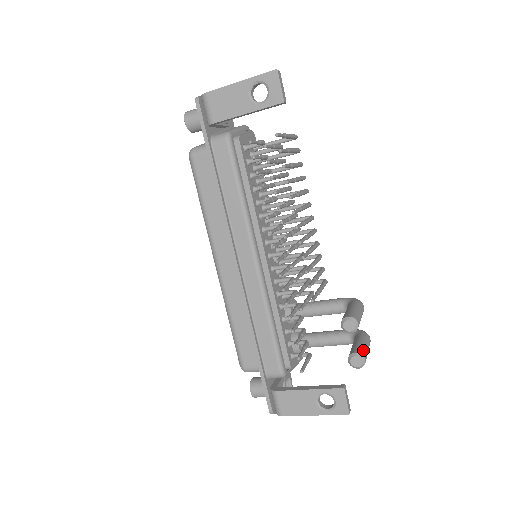
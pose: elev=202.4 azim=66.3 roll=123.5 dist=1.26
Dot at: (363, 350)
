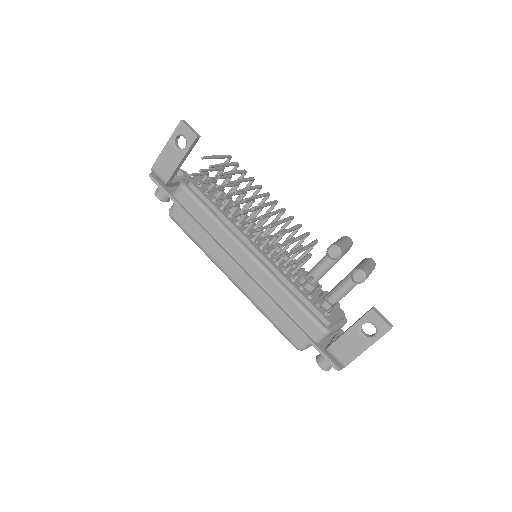
Dot at: (360, 266)
